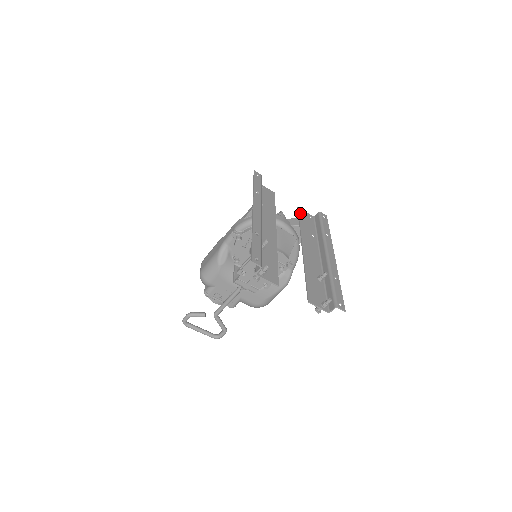
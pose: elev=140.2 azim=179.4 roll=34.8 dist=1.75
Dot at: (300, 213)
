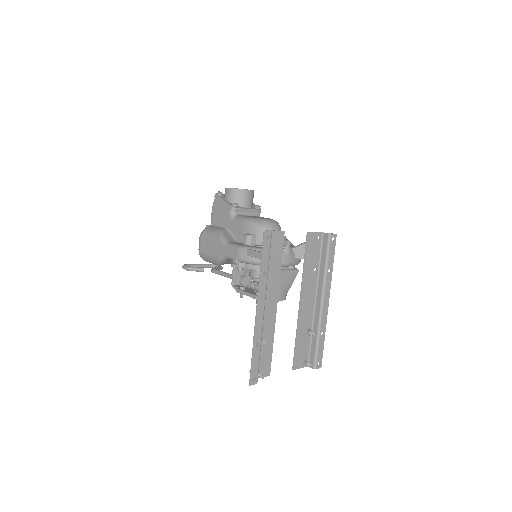
Dot at: (308, 242)
